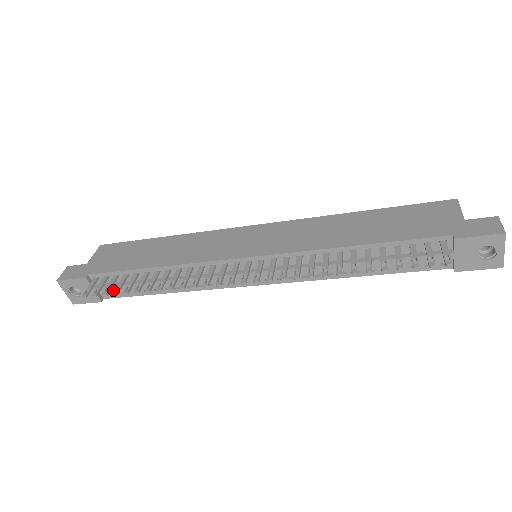
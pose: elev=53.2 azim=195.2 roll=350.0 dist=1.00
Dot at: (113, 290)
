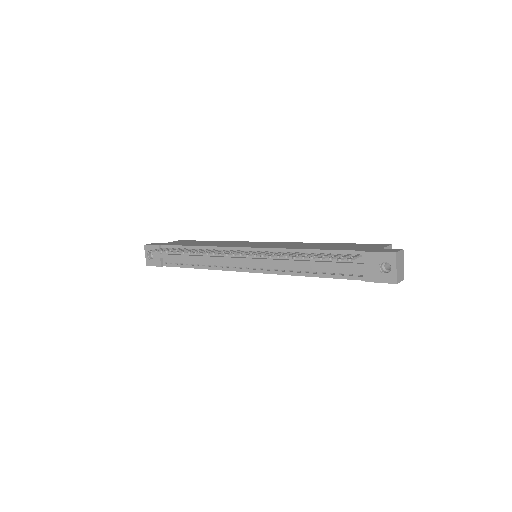
Dot at: (170, 258)
